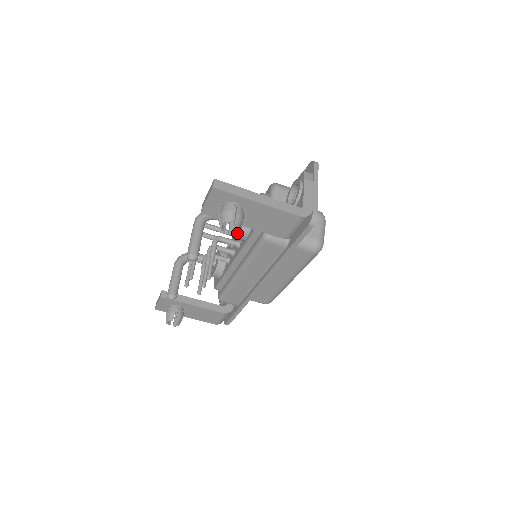
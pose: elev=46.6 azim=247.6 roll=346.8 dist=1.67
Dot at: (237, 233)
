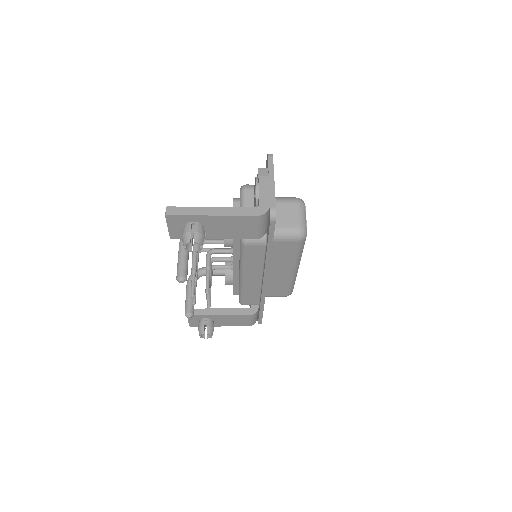
Dot at: occluded
